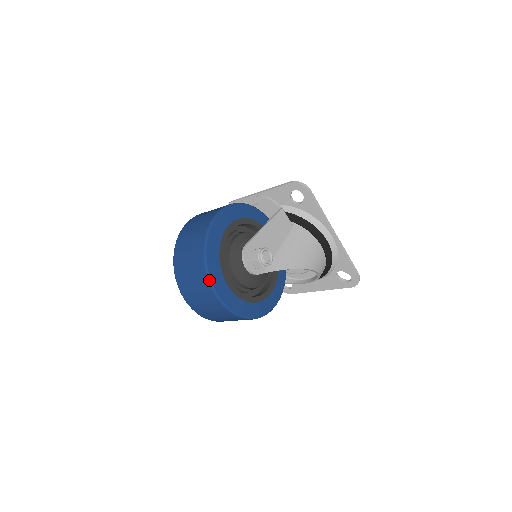
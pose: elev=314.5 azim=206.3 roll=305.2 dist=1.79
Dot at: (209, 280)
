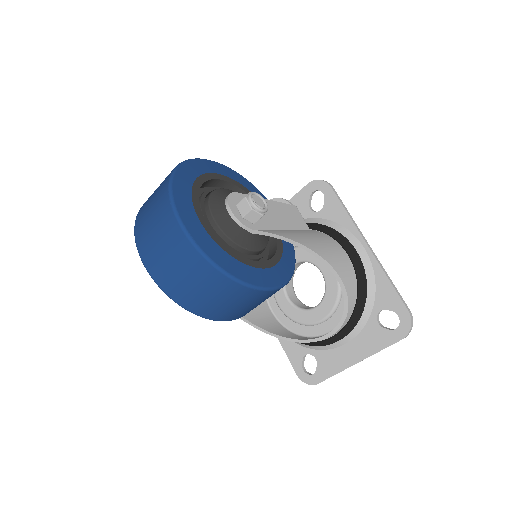
Dot at: (169, 191)
